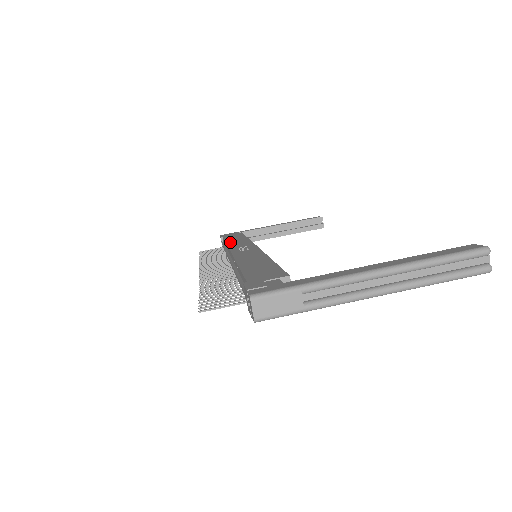
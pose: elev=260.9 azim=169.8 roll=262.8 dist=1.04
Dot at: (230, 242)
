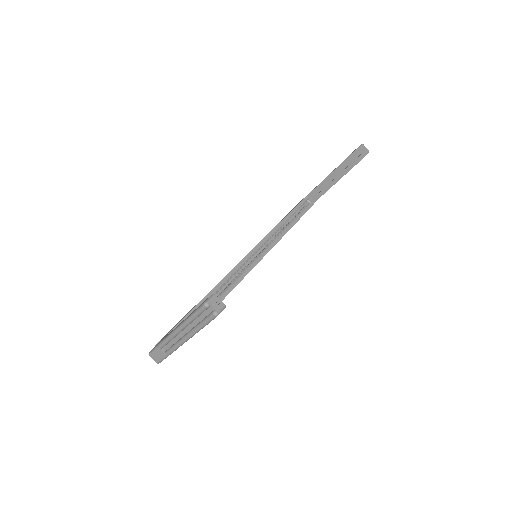
Dot at: occluded
